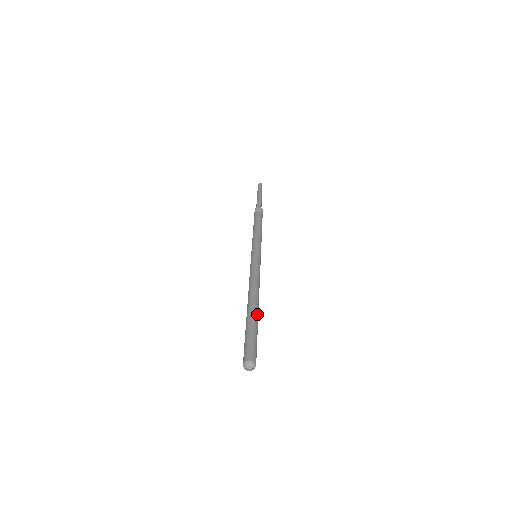
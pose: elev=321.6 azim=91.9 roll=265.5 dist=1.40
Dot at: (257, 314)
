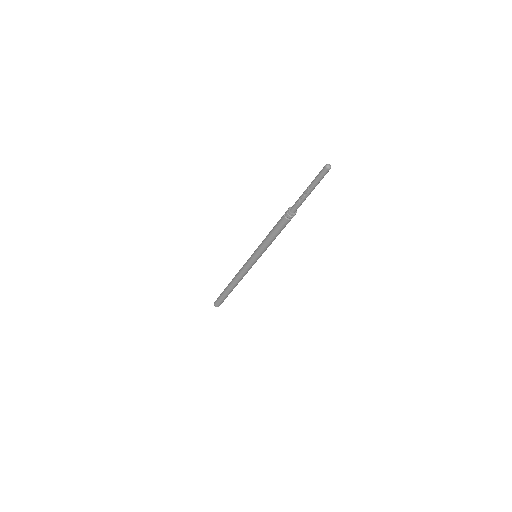
Dot at: (231, 291)
